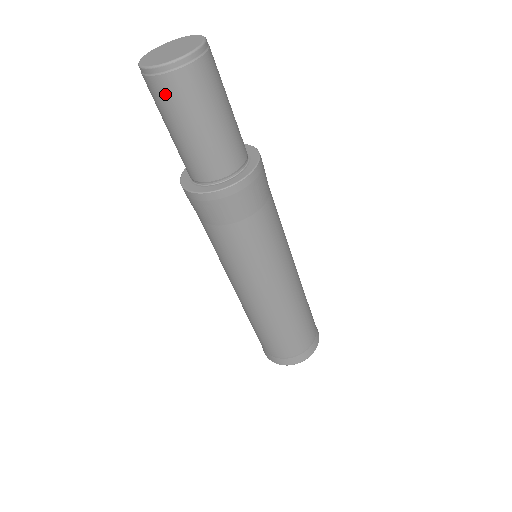
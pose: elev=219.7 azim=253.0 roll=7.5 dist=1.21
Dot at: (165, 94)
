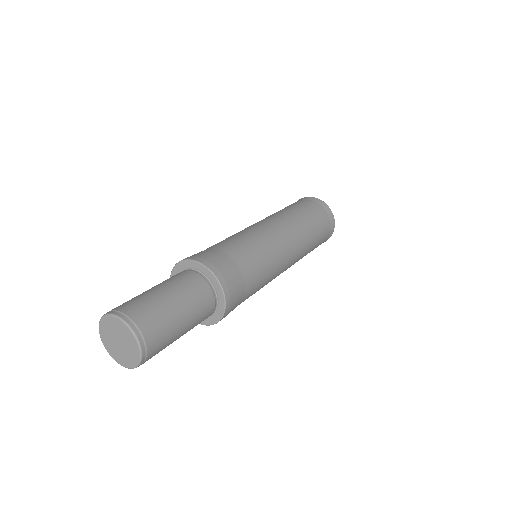
Dot at: occluded
